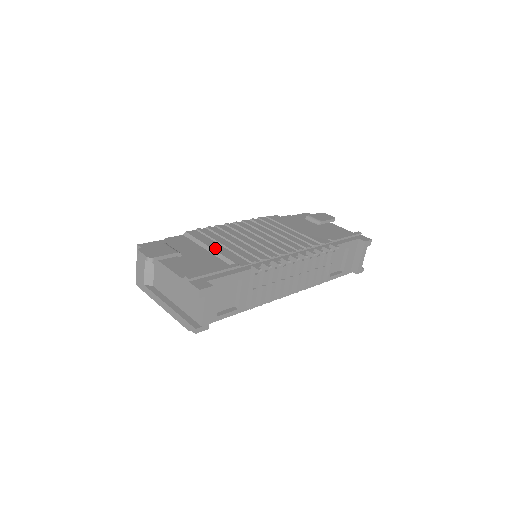
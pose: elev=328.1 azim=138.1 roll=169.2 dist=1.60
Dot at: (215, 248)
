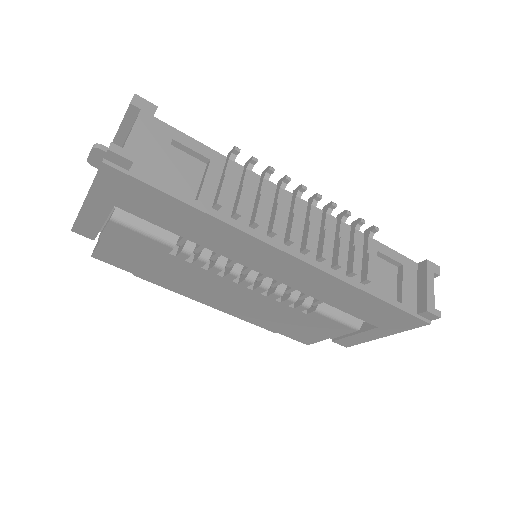
Dot at: occluded
